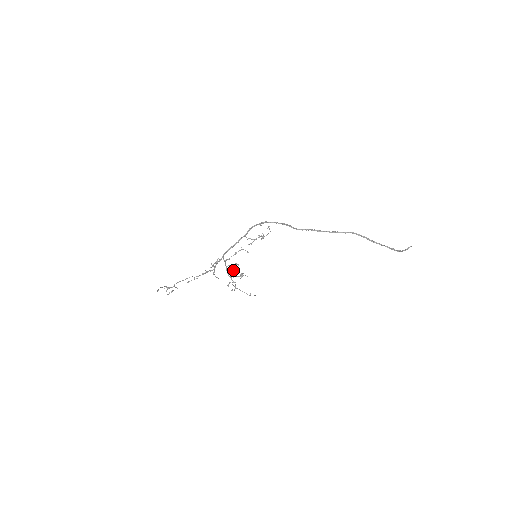
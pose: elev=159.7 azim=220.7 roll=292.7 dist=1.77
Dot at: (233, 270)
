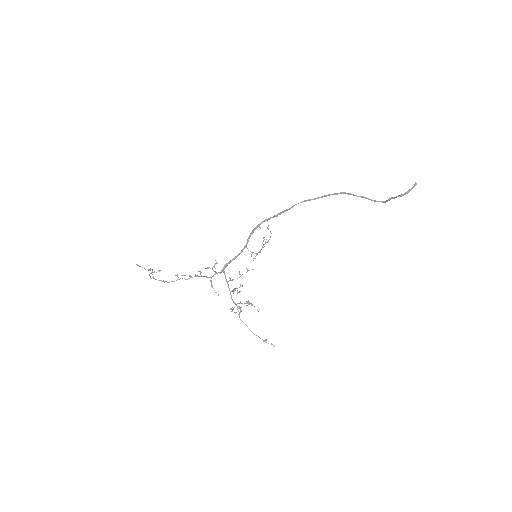
Dot at: (237, 293)
